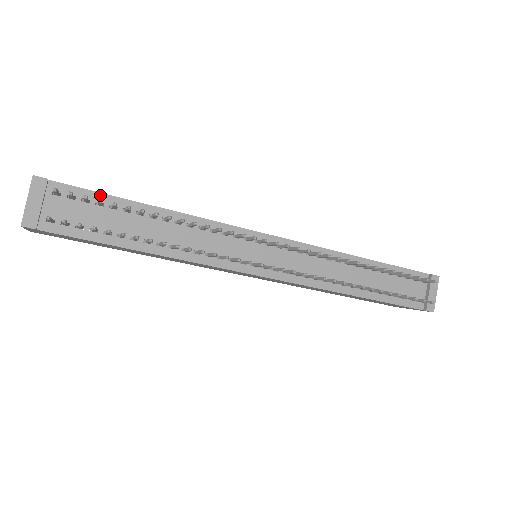
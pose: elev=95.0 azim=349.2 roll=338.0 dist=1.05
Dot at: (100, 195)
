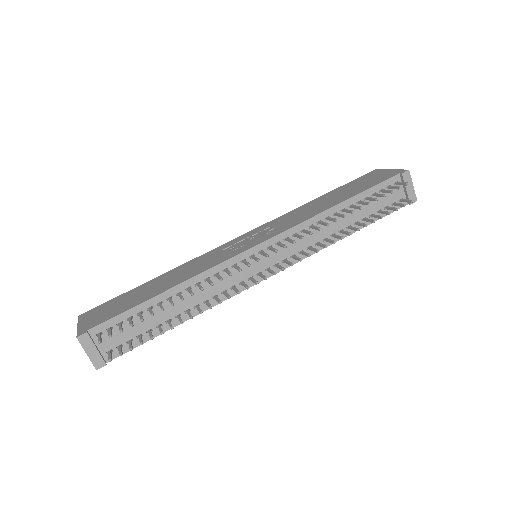
Dot at: (126, 313)
